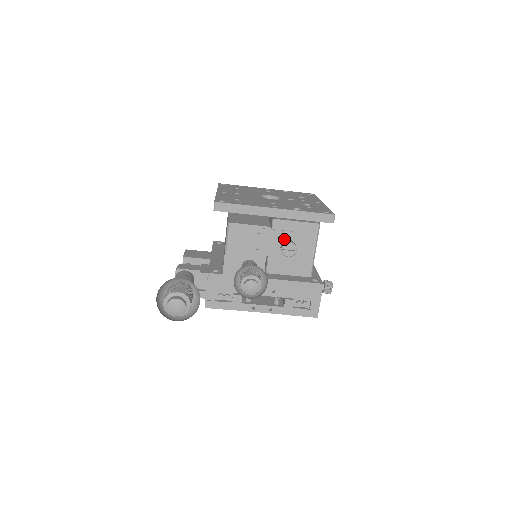
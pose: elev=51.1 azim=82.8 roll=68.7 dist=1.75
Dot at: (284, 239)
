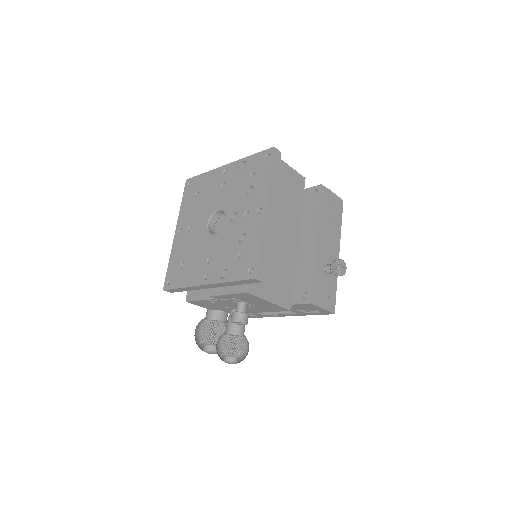
Dot at: (235, 302)
